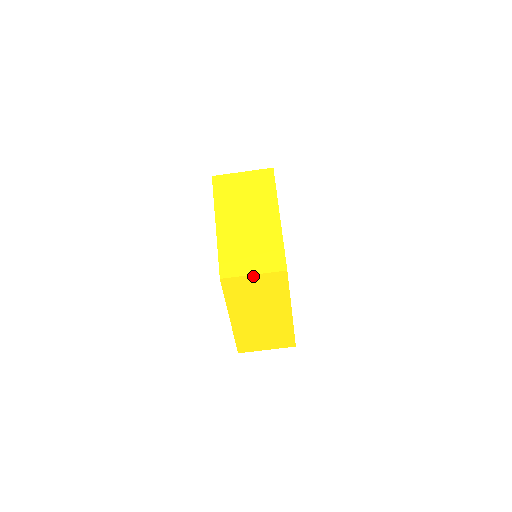
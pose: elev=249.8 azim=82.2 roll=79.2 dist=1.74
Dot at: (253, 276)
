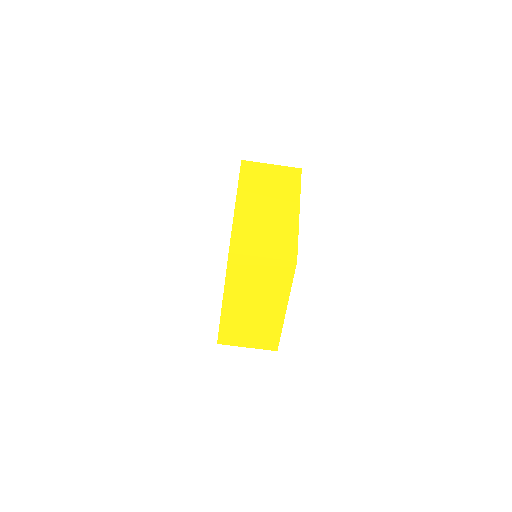
Dot at: (262, 259)
